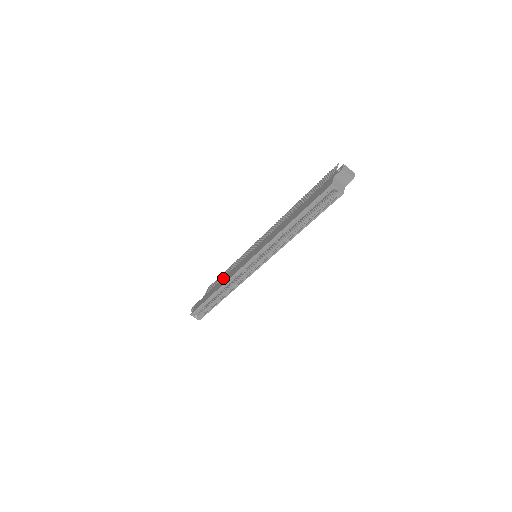
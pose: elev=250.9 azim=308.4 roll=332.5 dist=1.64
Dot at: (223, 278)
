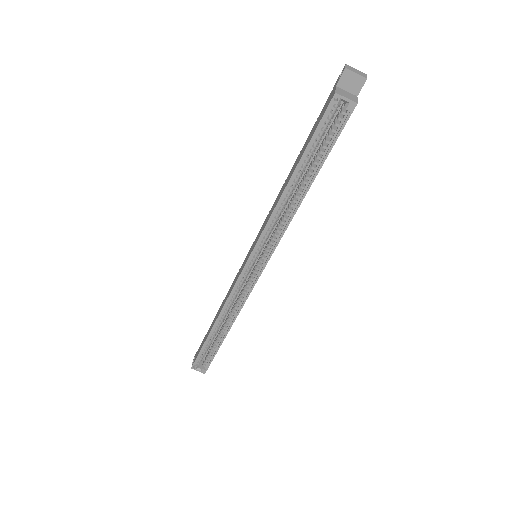
Dot at: occluded
